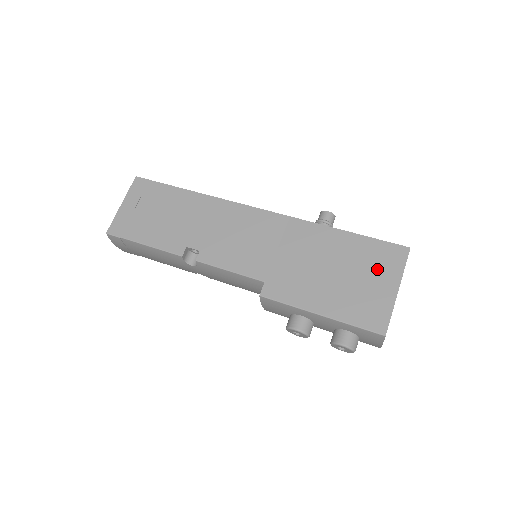
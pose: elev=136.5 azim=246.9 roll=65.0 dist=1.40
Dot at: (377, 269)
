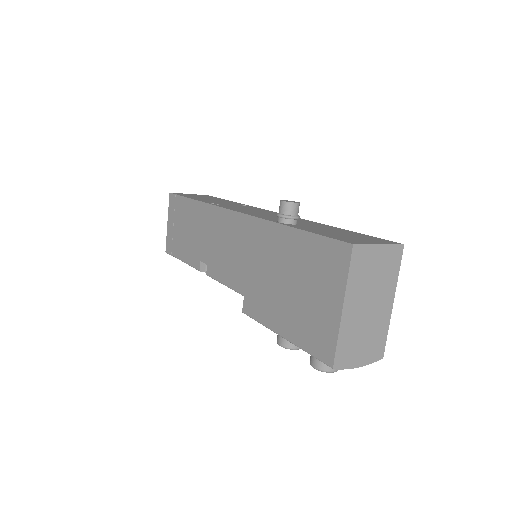
Dot at: (322, 279)
